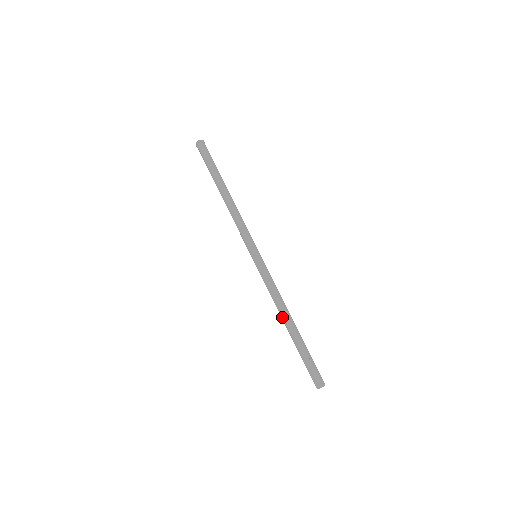
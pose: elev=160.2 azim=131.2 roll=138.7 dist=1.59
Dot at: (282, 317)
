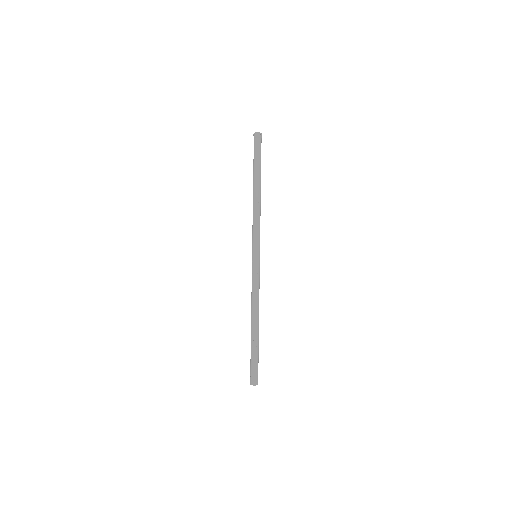
Dot at: (251, 316)
